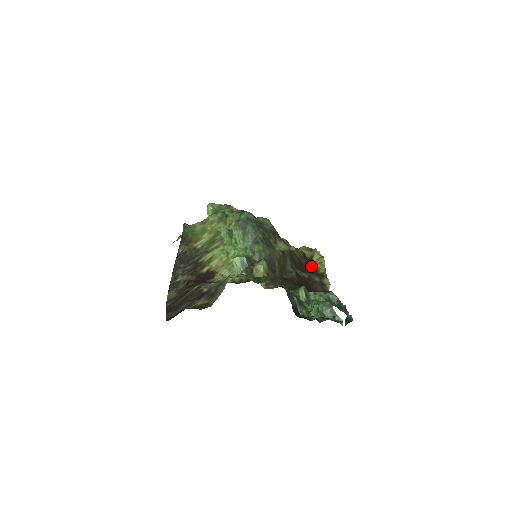
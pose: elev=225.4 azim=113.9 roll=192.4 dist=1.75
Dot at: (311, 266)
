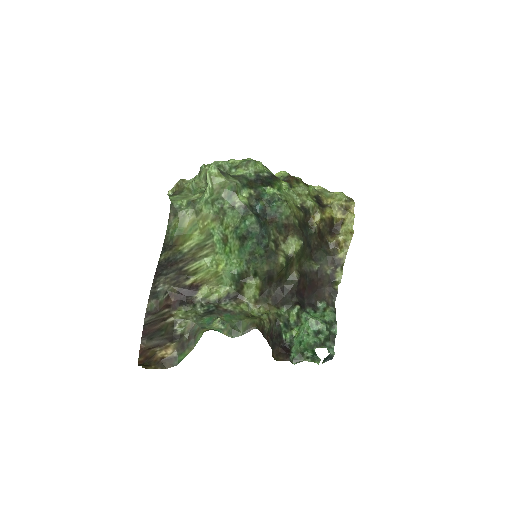
Dot at: (333, 240)
